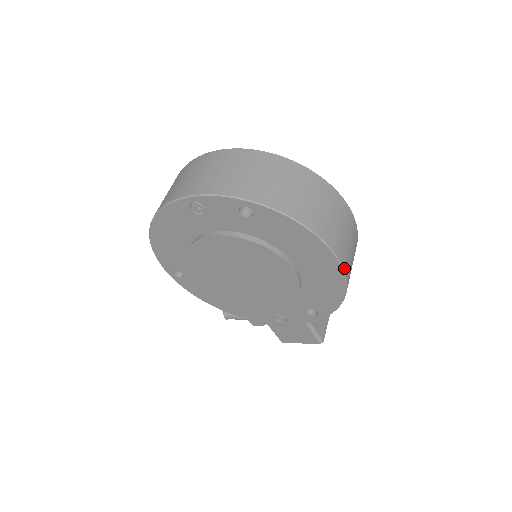
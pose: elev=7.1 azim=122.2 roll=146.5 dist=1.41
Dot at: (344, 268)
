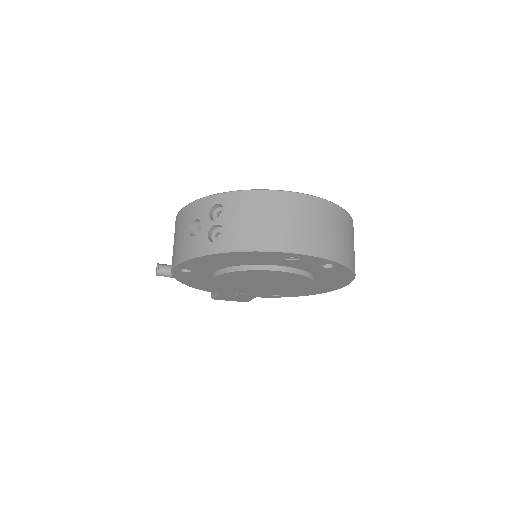
Dot at: occluded
